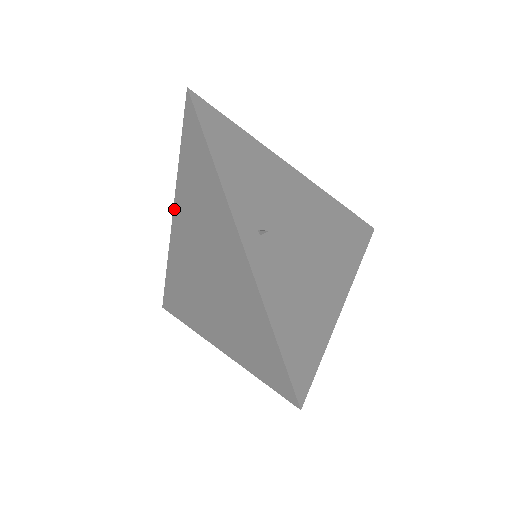
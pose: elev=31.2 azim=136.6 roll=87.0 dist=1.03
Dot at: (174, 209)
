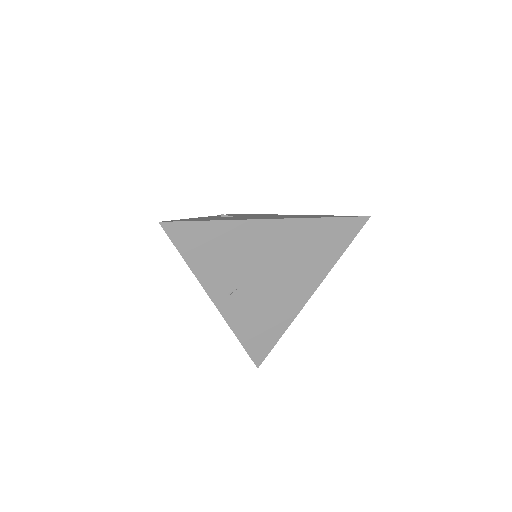
Dot at: occluded
